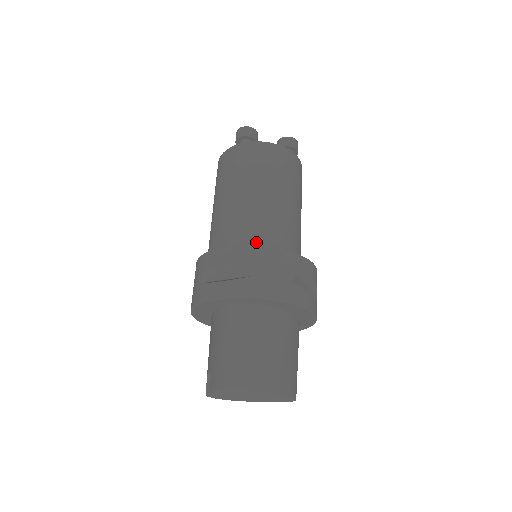
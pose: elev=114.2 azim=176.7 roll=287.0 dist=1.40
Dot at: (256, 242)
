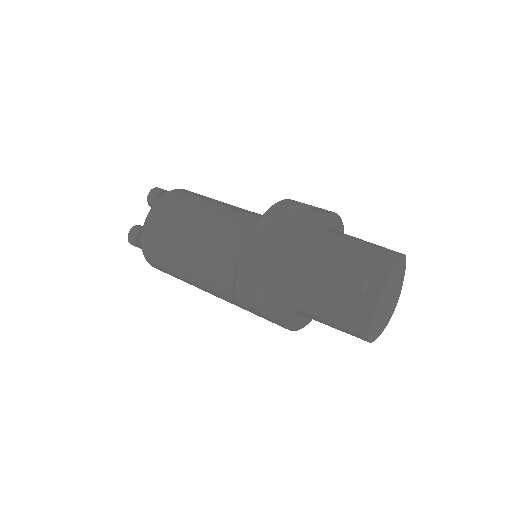
Dot at: occluded
